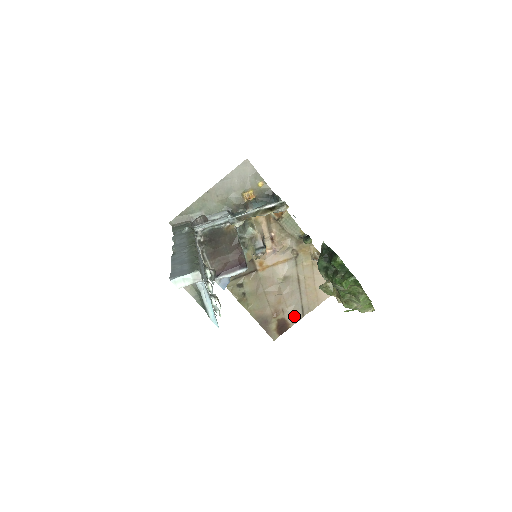
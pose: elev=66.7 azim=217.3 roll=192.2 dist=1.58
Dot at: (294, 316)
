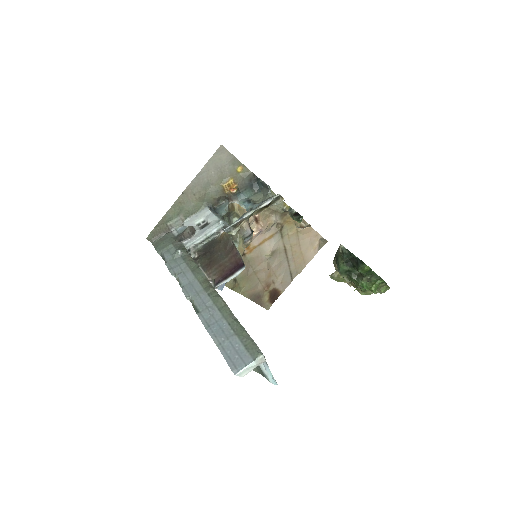
Dot at: (284, 283)
